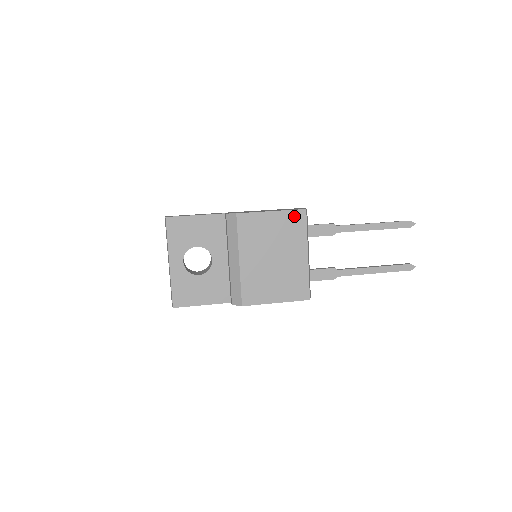
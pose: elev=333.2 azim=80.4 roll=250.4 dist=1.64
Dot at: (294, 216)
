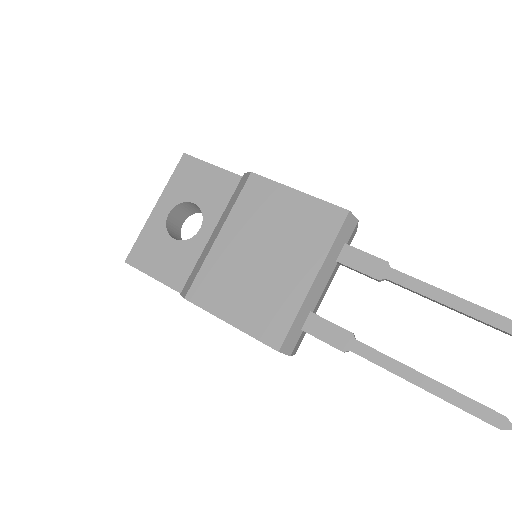
Dot at: (326, 212)
